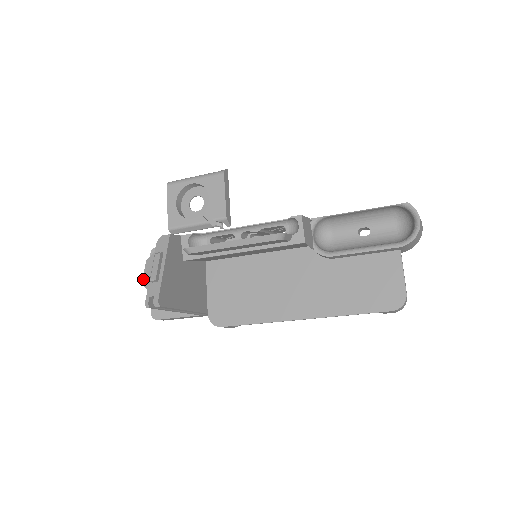
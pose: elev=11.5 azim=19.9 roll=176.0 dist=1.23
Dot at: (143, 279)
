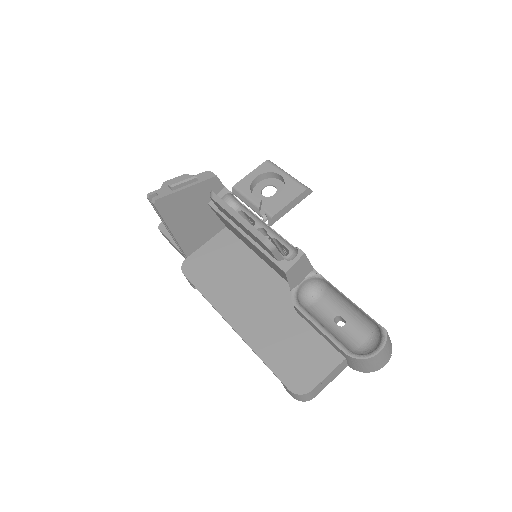
Dot at: (168, 181)
